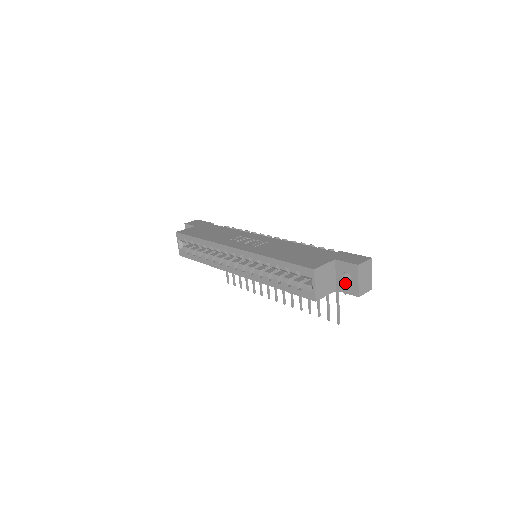
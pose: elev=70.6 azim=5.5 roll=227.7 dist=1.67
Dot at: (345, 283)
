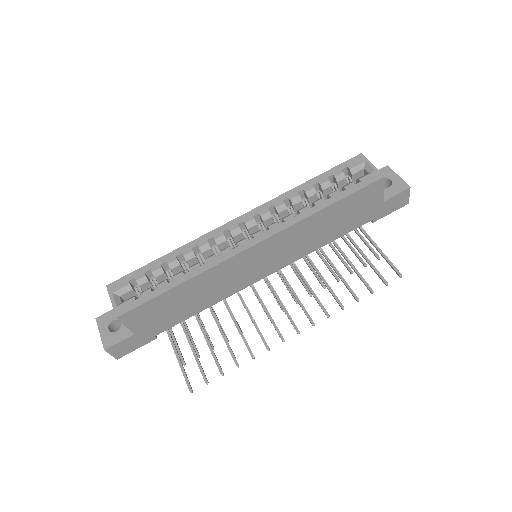
Dot at: (388, 187)
